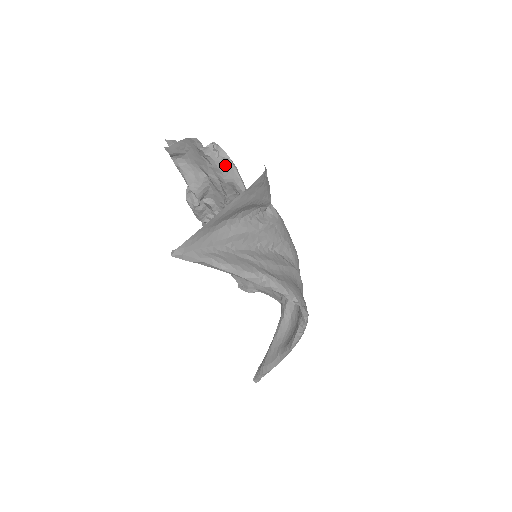
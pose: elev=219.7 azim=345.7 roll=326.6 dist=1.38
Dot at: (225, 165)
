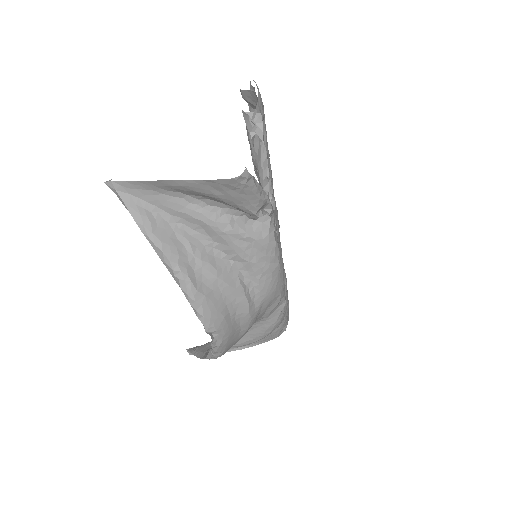
Dot at: (257, 145)
